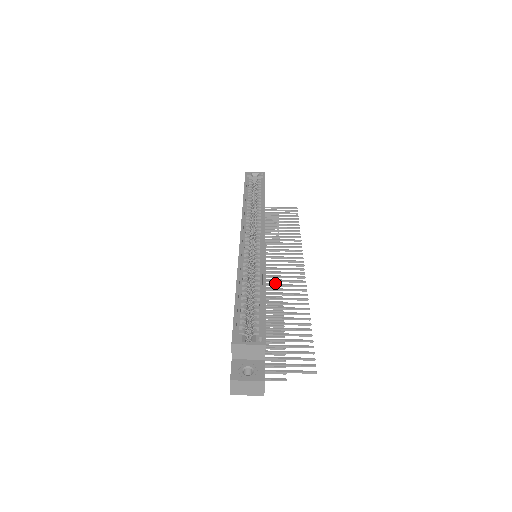
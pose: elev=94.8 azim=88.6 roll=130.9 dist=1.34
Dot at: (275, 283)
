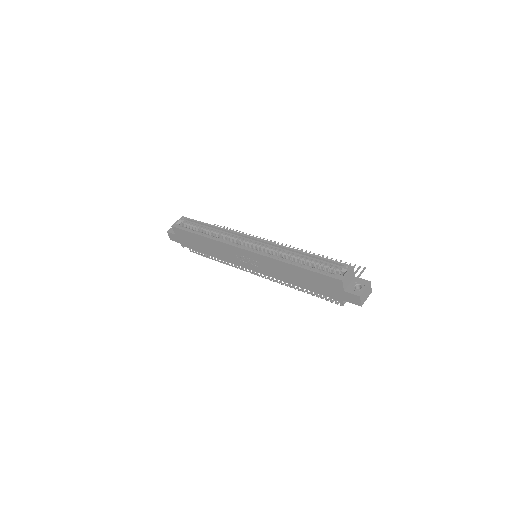
Dot at: occluded
